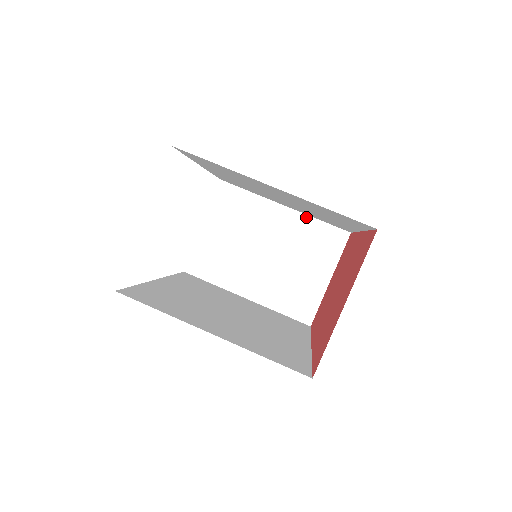
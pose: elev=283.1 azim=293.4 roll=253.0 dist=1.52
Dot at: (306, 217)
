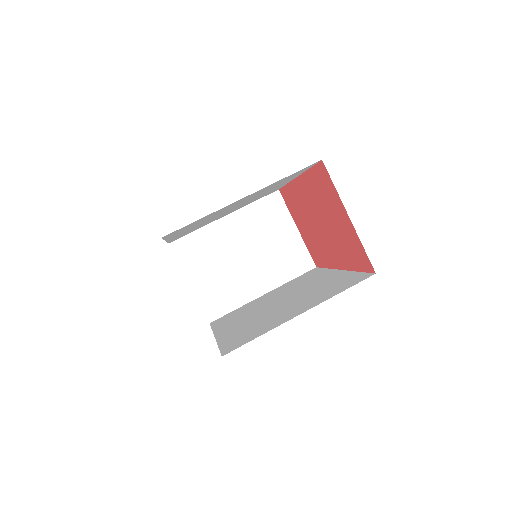
Dot at: (244, 209)
